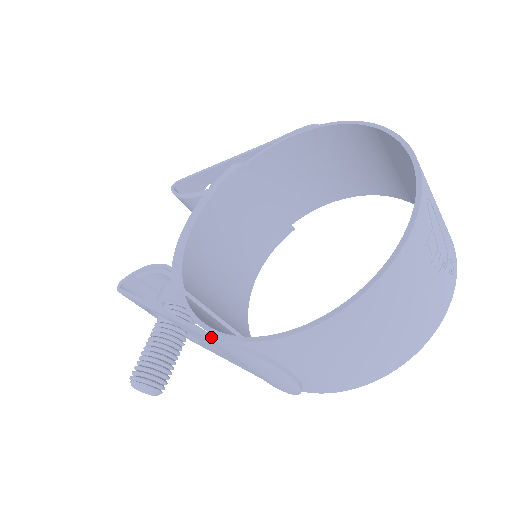
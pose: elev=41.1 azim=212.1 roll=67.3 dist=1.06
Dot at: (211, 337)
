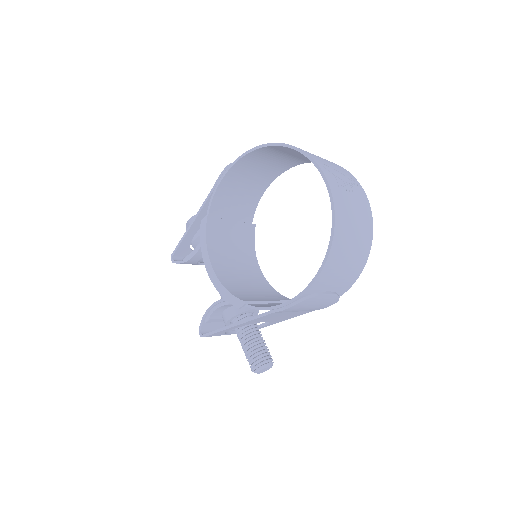
Dot at: (282, 309)
